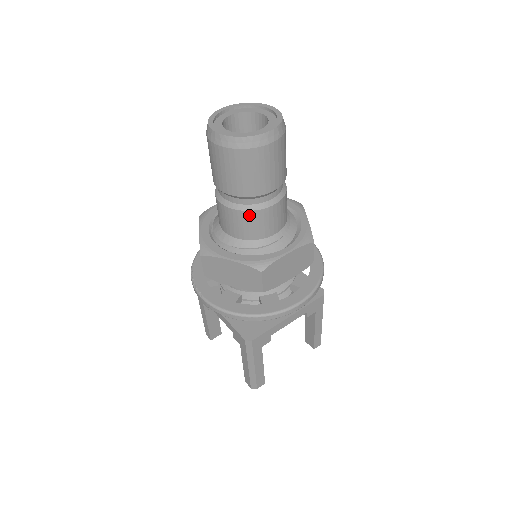
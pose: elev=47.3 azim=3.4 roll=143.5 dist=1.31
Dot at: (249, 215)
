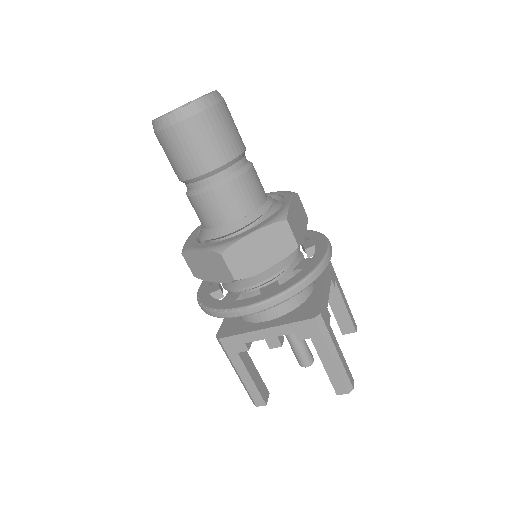
Dot at: (240, 182)
